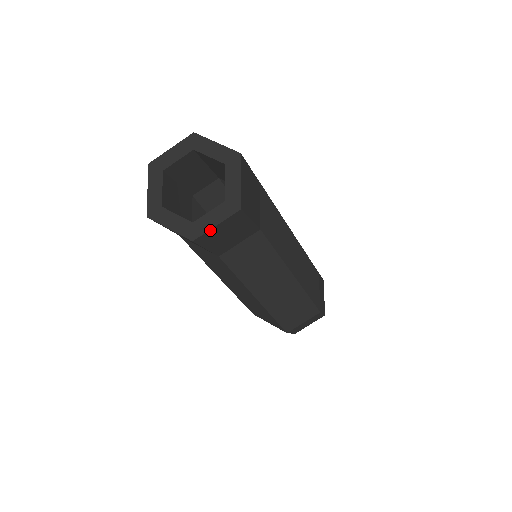
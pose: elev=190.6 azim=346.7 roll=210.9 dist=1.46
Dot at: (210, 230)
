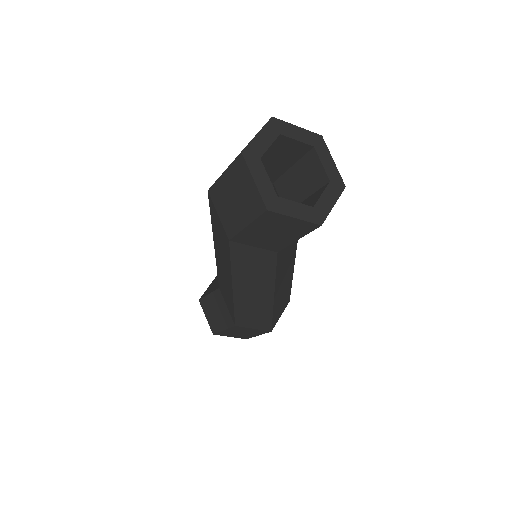
Dot at: (329, 211)
